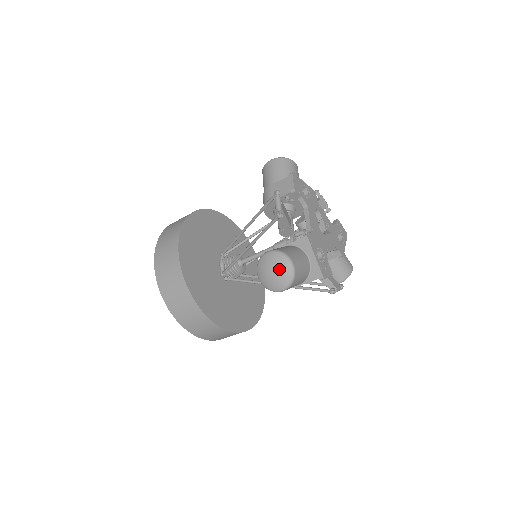
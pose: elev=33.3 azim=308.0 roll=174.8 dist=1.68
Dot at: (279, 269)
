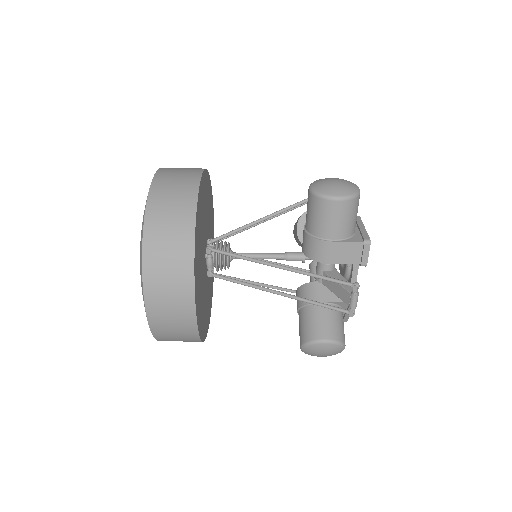
Dot at: (345, 182)
